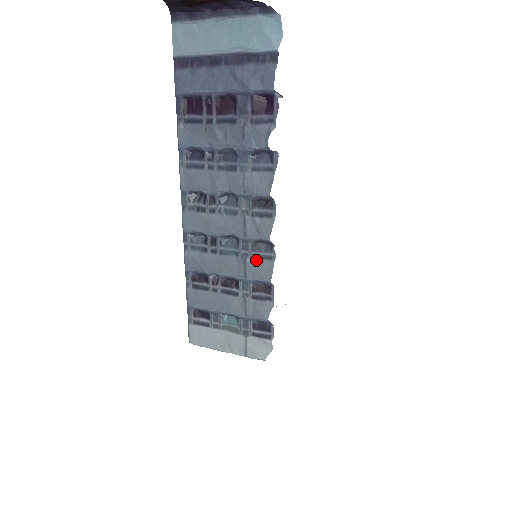
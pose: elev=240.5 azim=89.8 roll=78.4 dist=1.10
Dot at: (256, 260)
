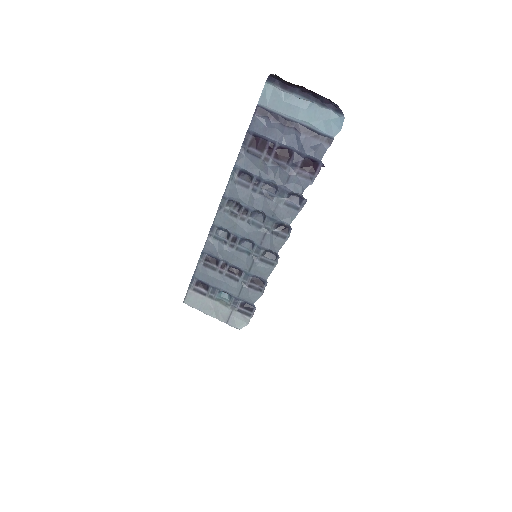
Dot at: (262, 262)
